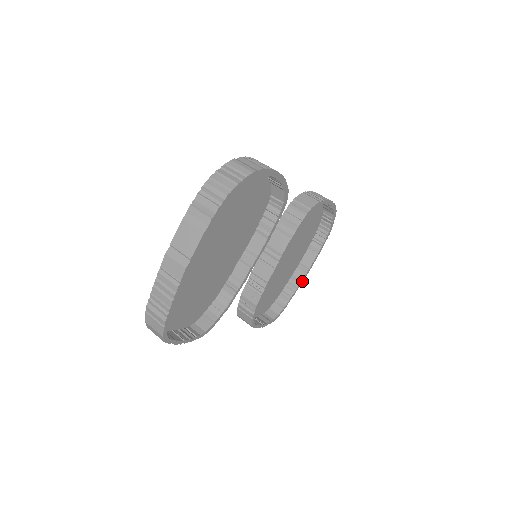
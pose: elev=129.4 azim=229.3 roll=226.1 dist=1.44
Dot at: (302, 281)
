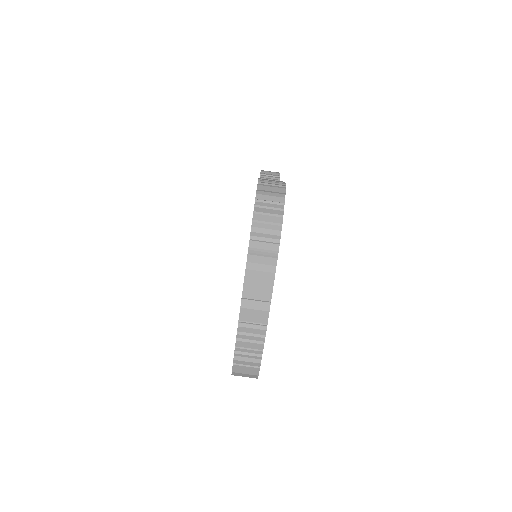
Dot at: occluded
